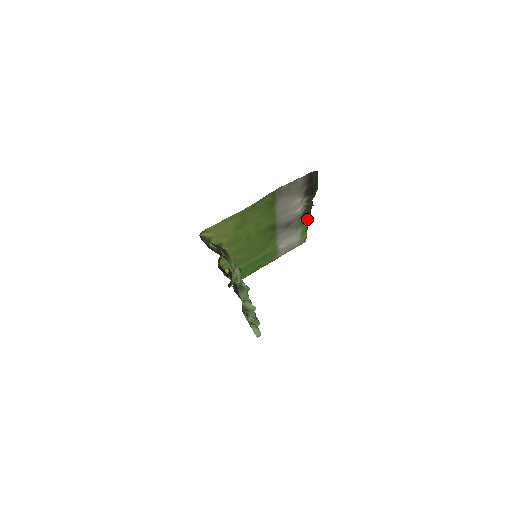
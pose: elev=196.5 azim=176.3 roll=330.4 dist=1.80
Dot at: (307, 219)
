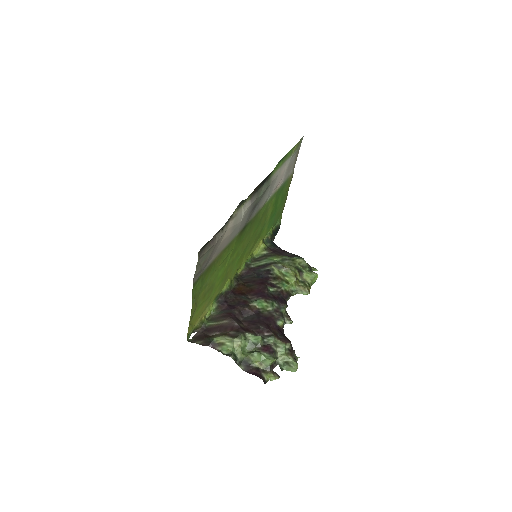
Dot at: (267, 176)
